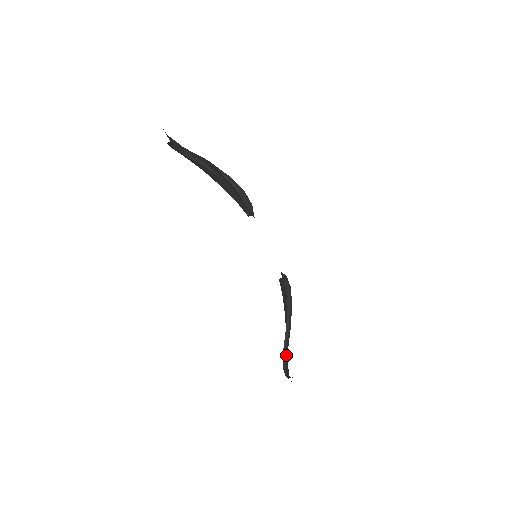
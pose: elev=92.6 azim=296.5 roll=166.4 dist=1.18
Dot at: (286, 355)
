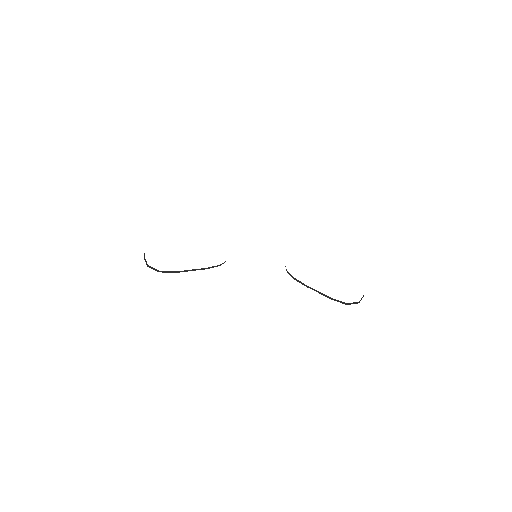
Dot at: occluded
